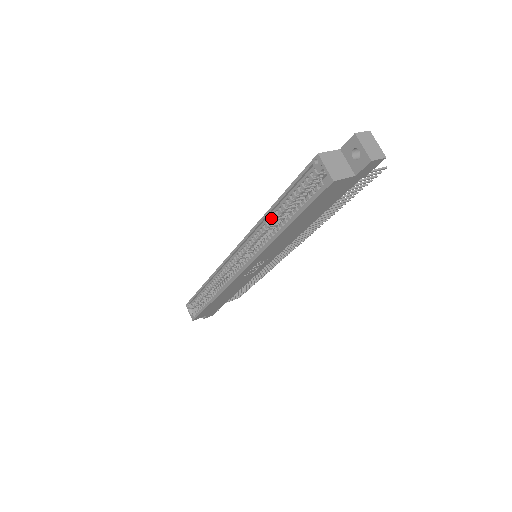
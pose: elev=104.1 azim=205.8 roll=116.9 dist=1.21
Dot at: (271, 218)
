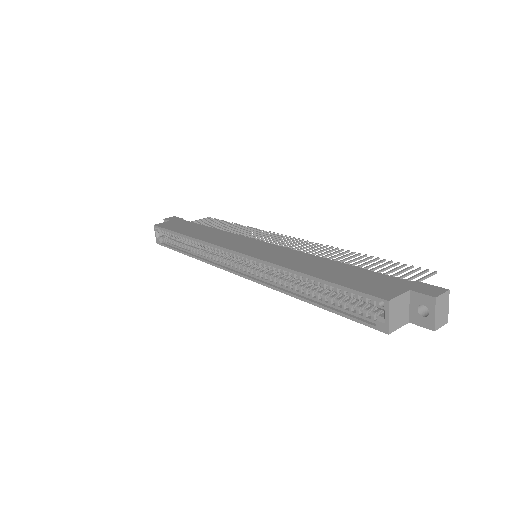
Dot at: (297, 277)
